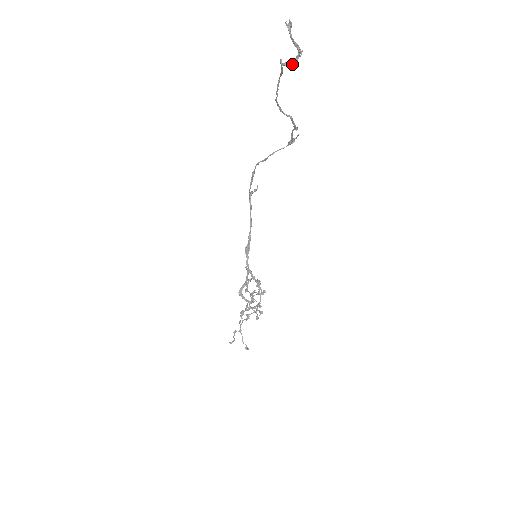
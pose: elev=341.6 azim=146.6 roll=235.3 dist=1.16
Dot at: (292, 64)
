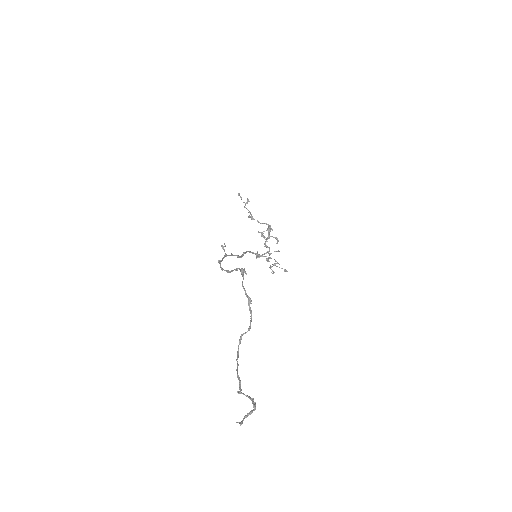
Dot at: (250, 398)
